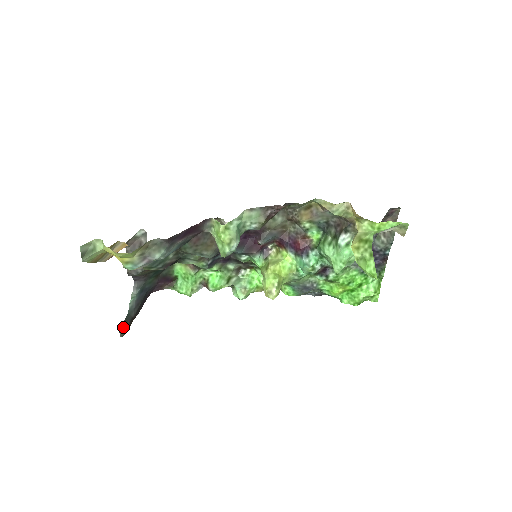
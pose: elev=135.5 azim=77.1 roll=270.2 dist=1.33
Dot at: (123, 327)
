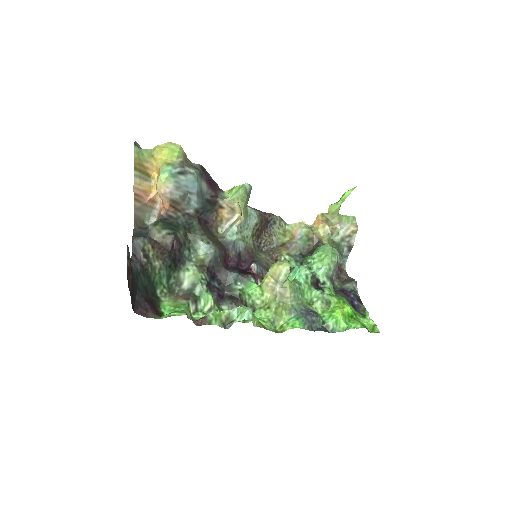
Dot at: occluded
